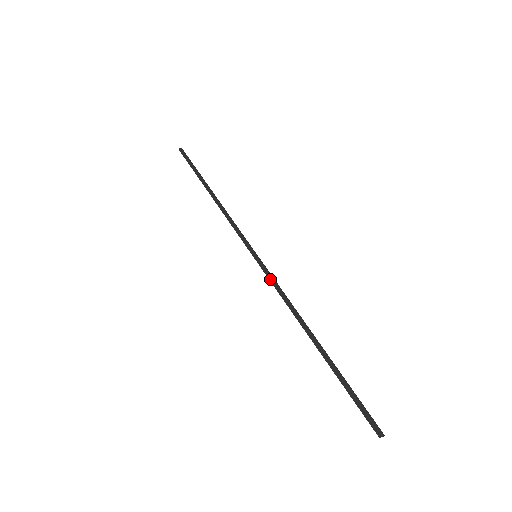
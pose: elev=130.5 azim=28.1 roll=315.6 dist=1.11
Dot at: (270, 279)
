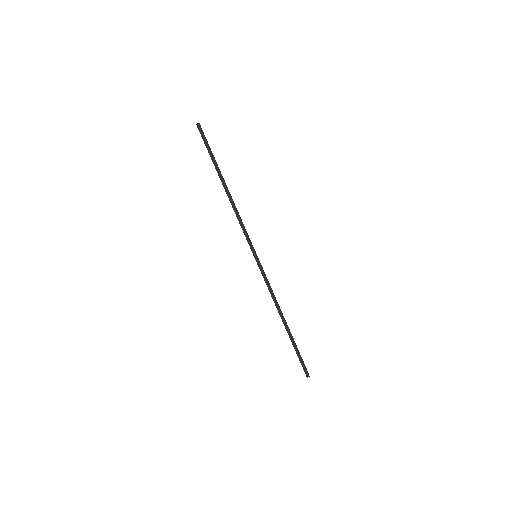
Dot at: (264, 278)
